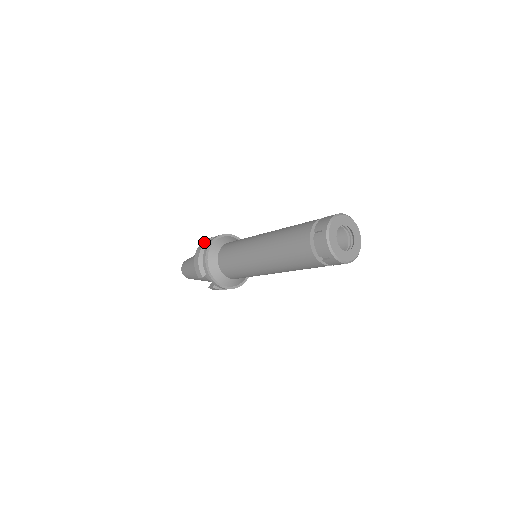
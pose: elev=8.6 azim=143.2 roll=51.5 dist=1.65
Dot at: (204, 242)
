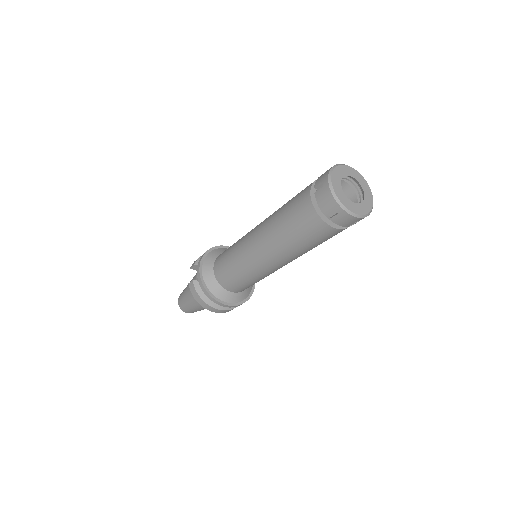
Dot at: occluded
